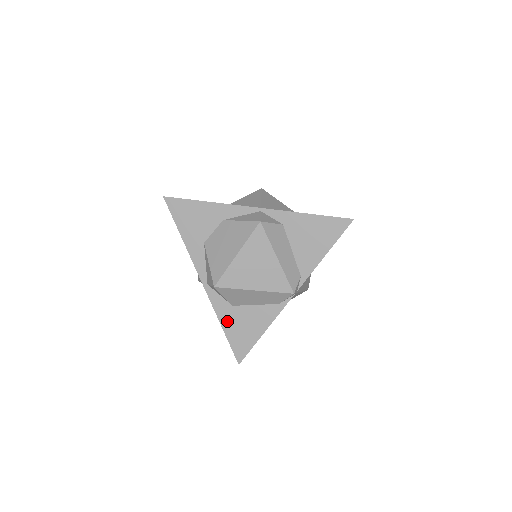
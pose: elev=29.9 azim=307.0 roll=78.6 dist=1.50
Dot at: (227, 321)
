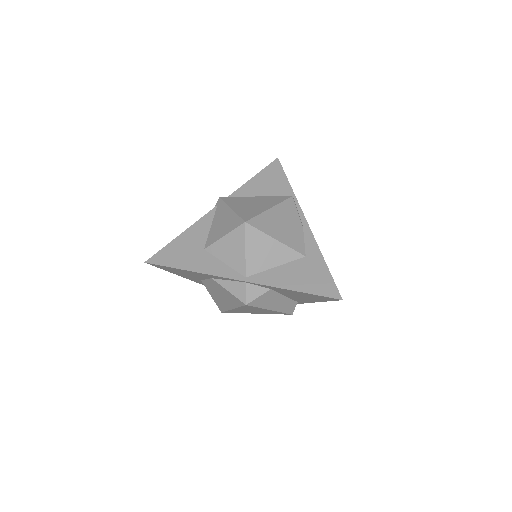
Dot at: occluded
